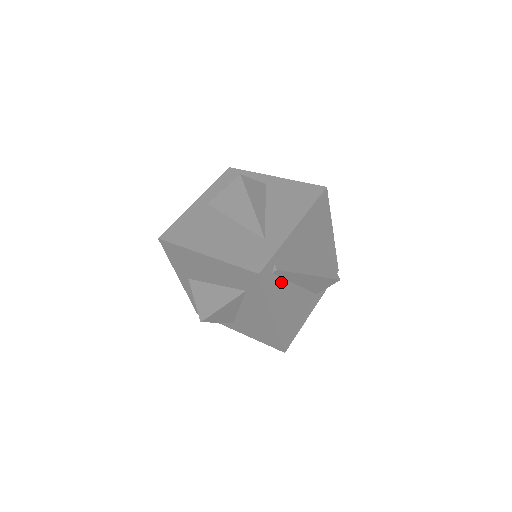
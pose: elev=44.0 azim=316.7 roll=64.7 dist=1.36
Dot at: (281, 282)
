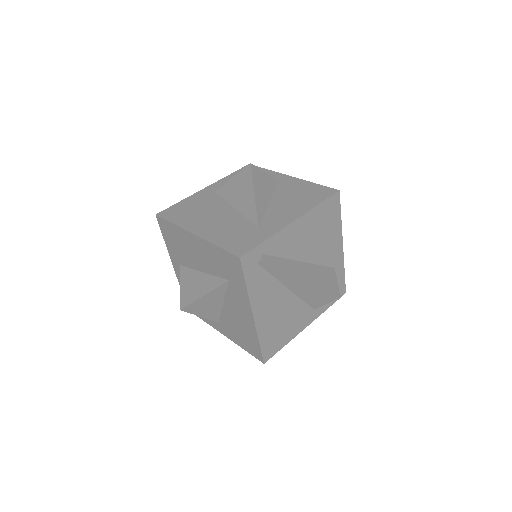
Dot at: (268, 278)
